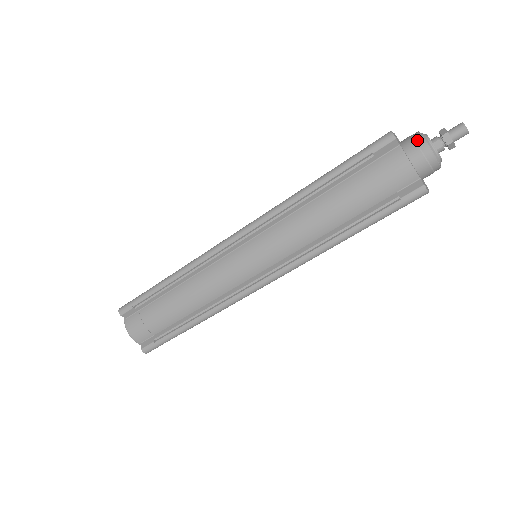
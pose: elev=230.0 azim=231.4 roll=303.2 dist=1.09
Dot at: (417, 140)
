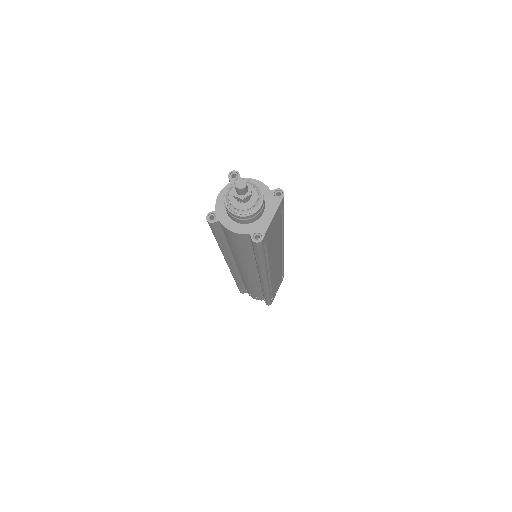
Dot at: (226, 208)
